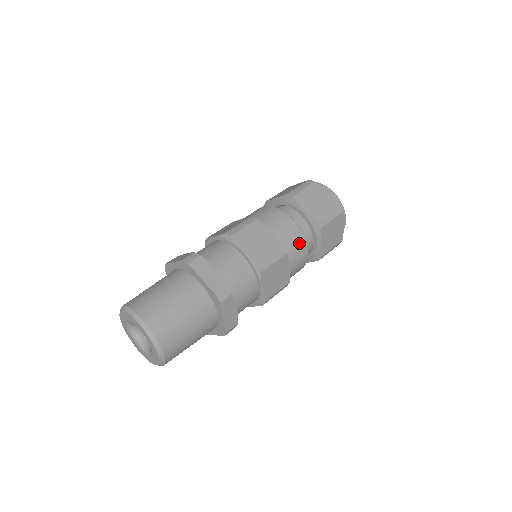
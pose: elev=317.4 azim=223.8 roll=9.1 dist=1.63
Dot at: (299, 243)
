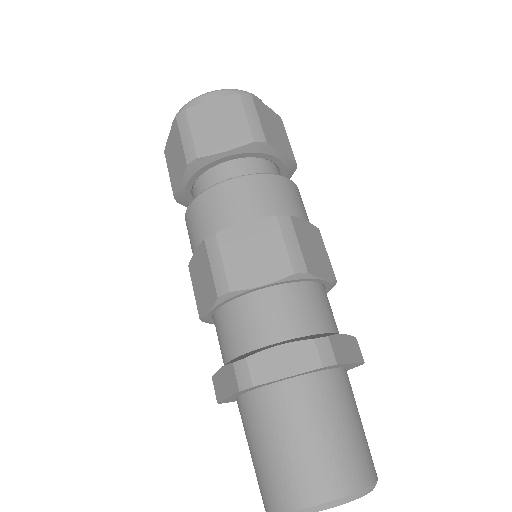
Dot at: (277, 188)
